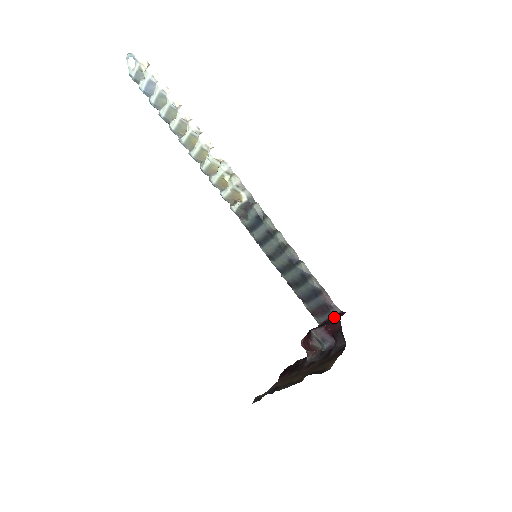
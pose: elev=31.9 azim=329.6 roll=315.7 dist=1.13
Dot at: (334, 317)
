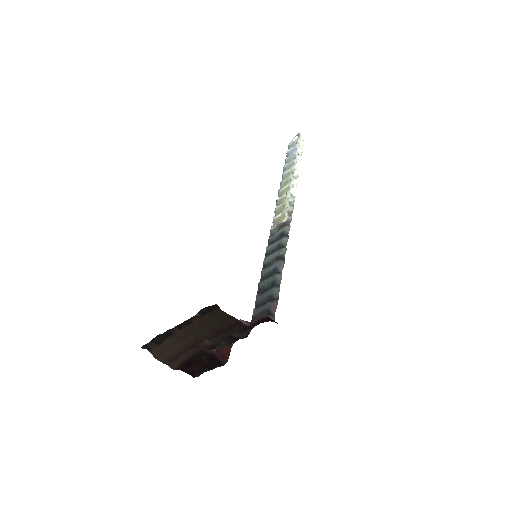
Dot at: (265, 321)
